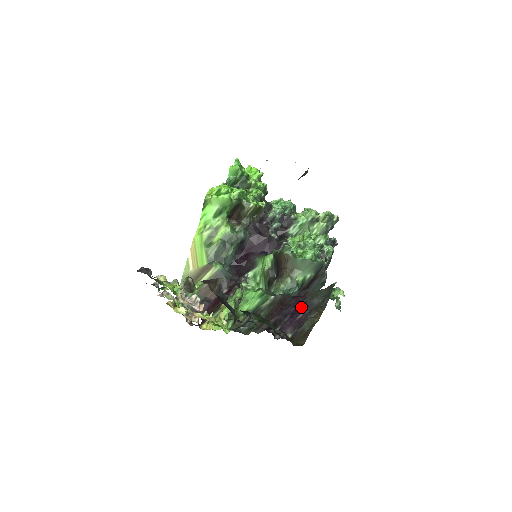
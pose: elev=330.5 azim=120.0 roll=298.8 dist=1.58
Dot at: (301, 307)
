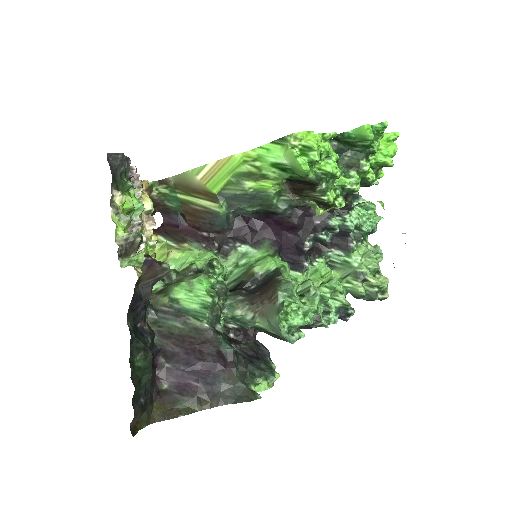
Dot at: (207, 376)
